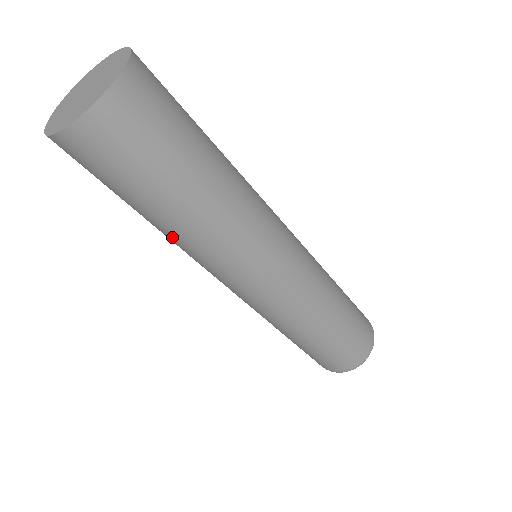
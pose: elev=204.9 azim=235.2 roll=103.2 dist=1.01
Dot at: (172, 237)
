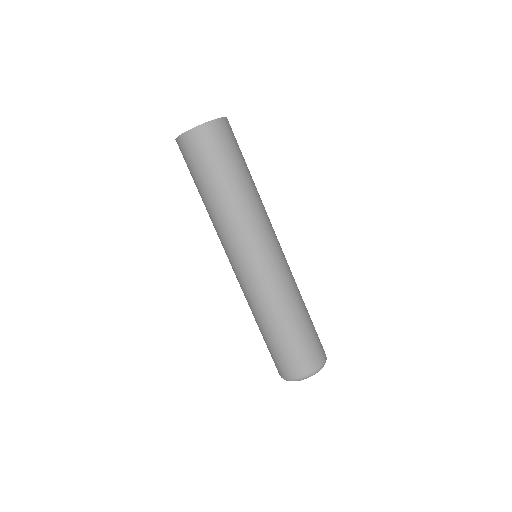
Dot at: (216, 210)
